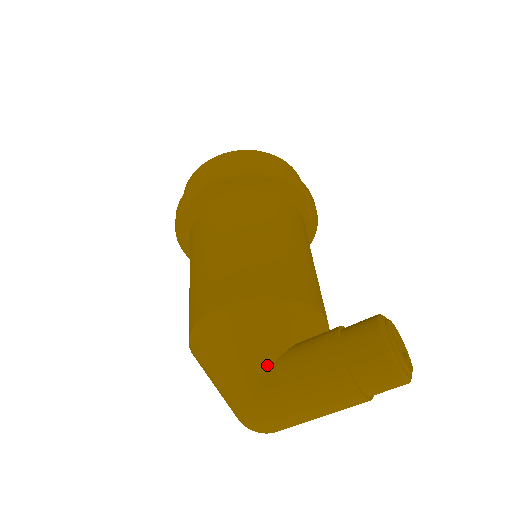
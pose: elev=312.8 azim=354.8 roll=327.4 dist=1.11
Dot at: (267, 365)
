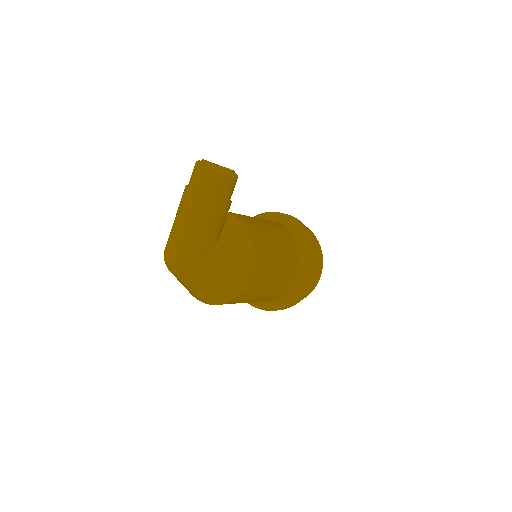
Dot at: occluded
